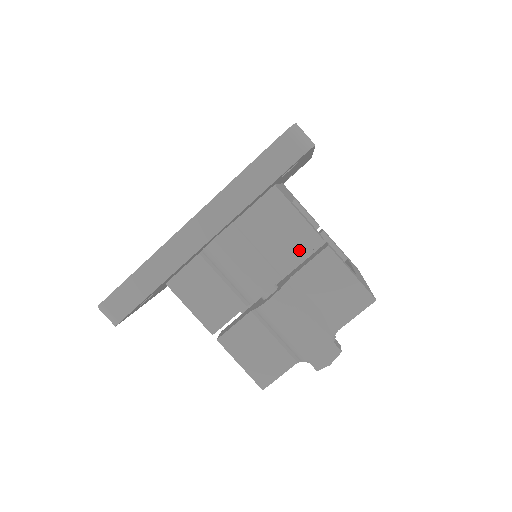
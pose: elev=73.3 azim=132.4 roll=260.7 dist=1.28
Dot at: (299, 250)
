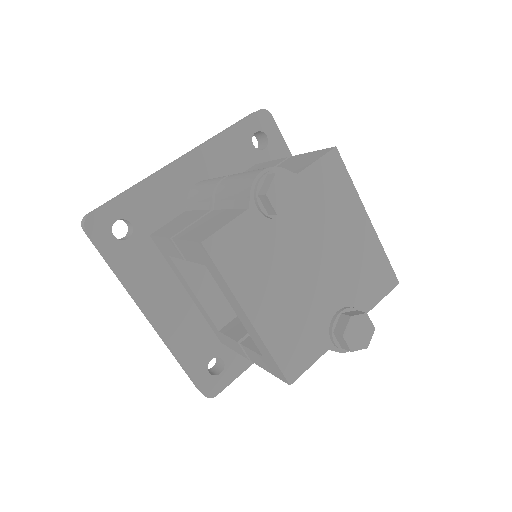
Dot at: occluded
